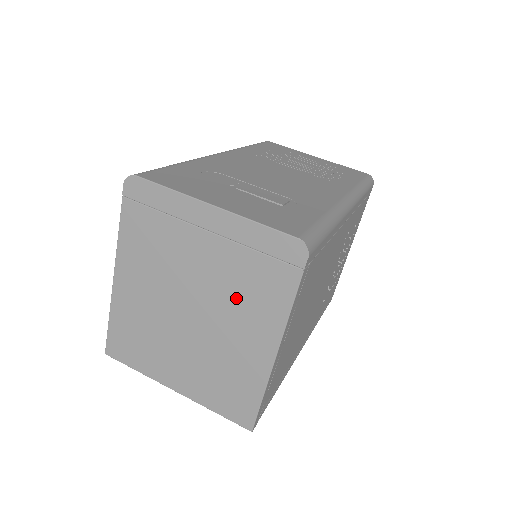
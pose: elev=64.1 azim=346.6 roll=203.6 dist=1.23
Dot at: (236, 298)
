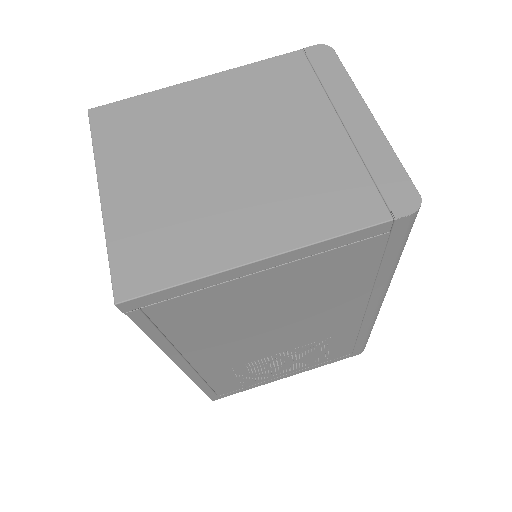
Dot at: (295, 183)
